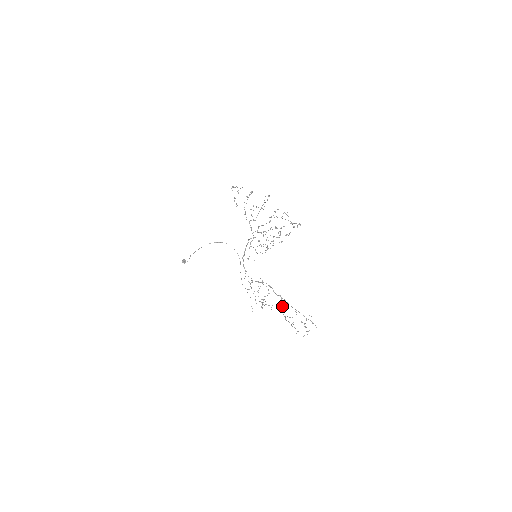
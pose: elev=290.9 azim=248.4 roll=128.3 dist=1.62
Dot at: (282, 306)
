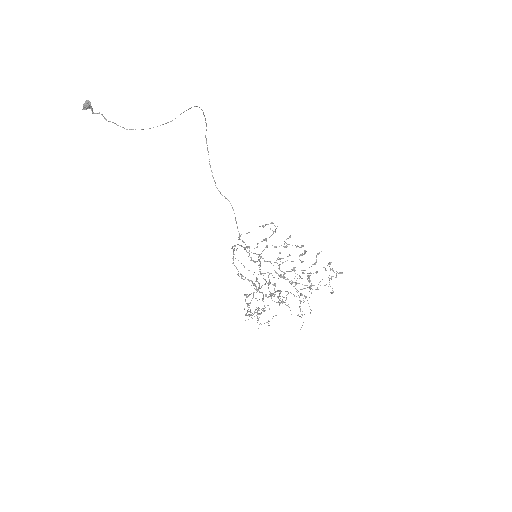
Dot at: (279, 294)
